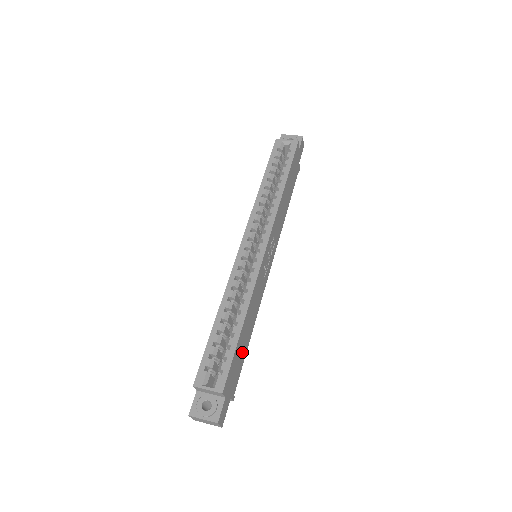
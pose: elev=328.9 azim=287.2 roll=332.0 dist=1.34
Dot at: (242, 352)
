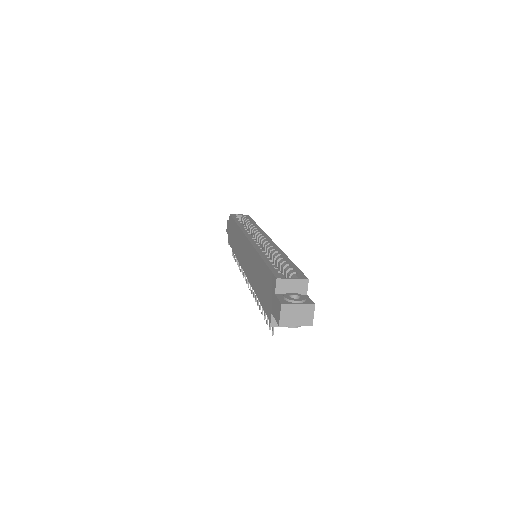
Dot at: occluded
